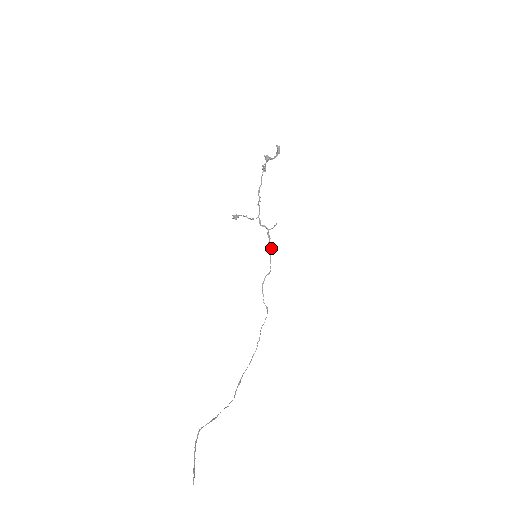
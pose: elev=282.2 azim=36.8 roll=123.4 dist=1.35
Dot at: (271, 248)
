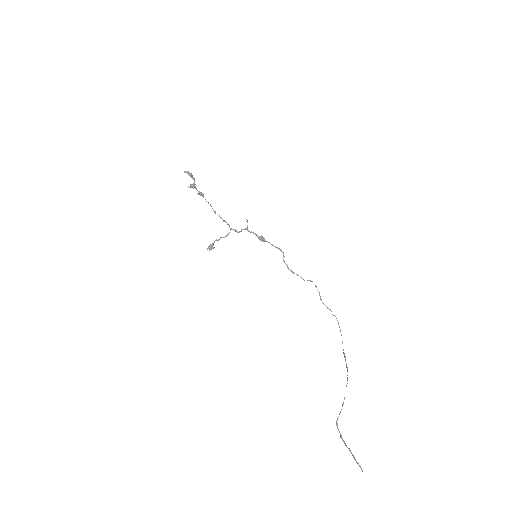
Dot at: (264, 238)
